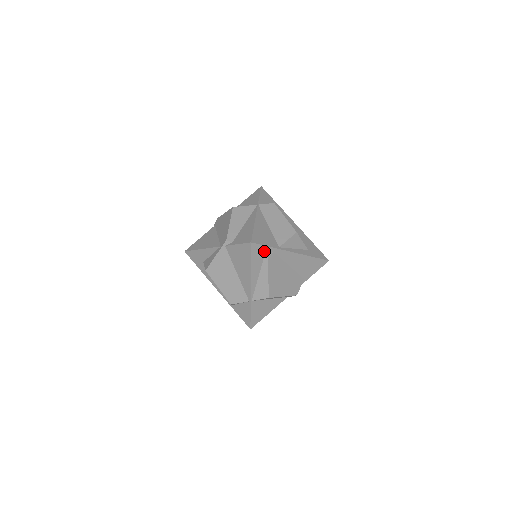
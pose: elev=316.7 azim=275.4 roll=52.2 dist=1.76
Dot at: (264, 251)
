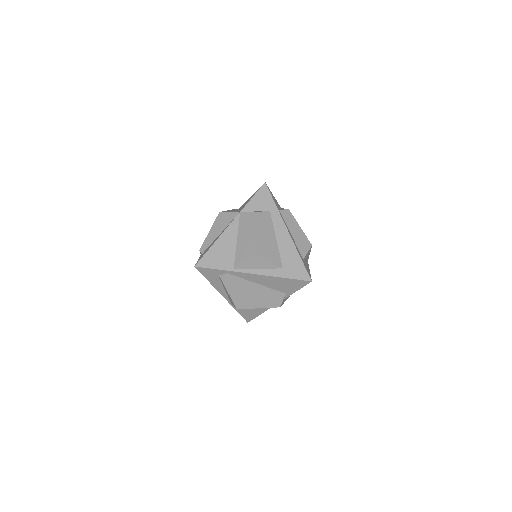
Dot at: (215, 272)
